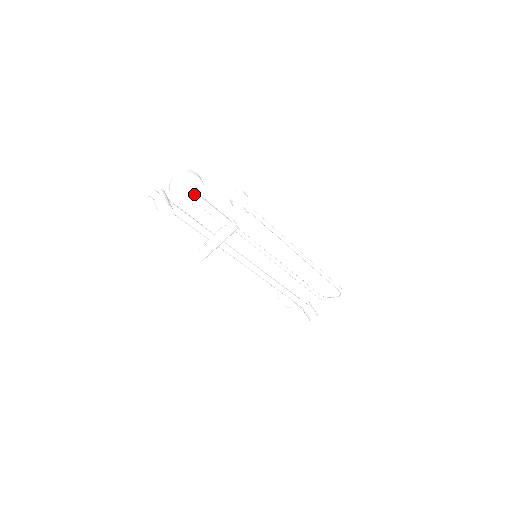
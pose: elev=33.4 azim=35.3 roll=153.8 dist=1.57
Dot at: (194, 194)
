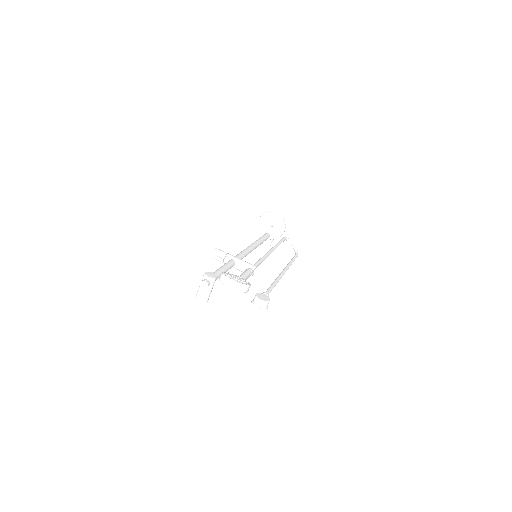
Dot at: occluded
